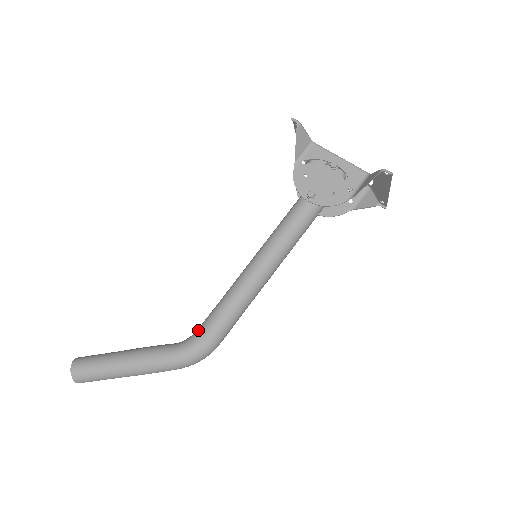
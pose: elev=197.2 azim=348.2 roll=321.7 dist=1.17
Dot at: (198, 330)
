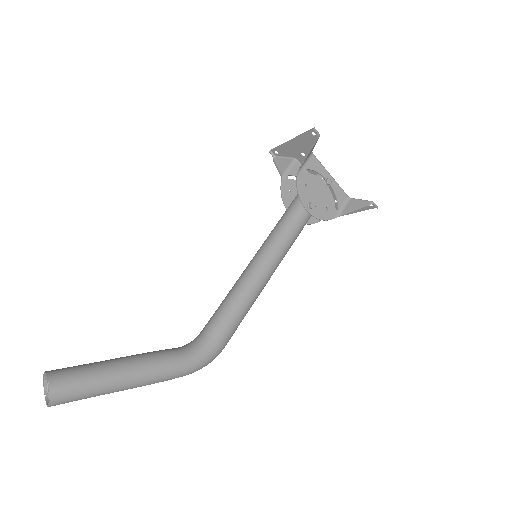
Dot at: (210, 334)
